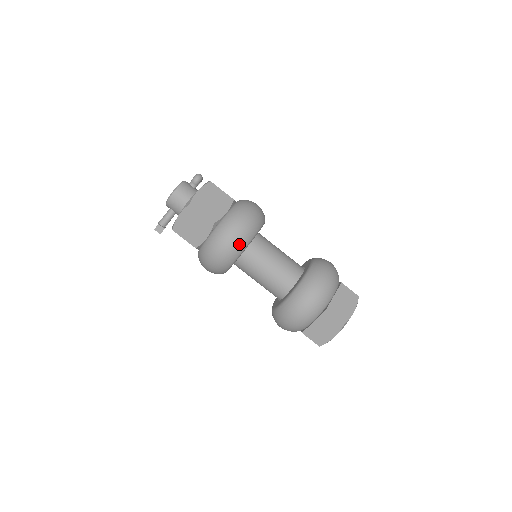
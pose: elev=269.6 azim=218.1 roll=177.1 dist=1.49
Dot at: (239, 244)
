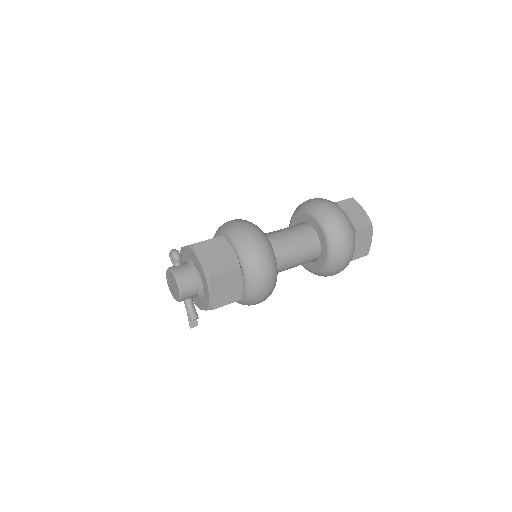
Dot at: (272, 258)
